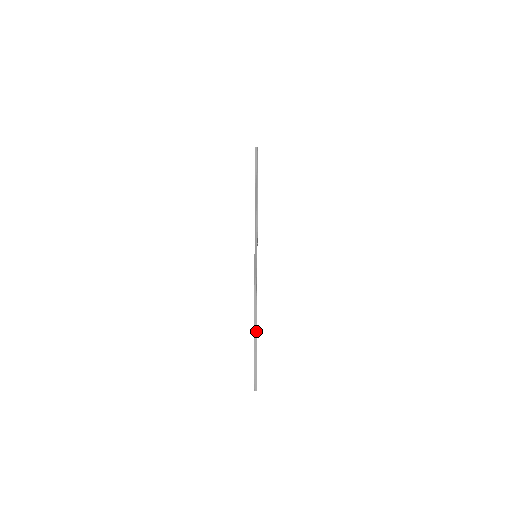
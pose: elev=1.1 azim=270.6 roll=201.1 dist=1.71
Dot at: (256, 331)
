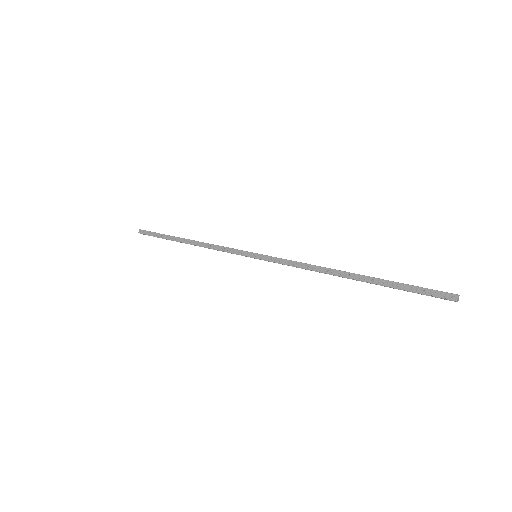
Dot at: occluded
